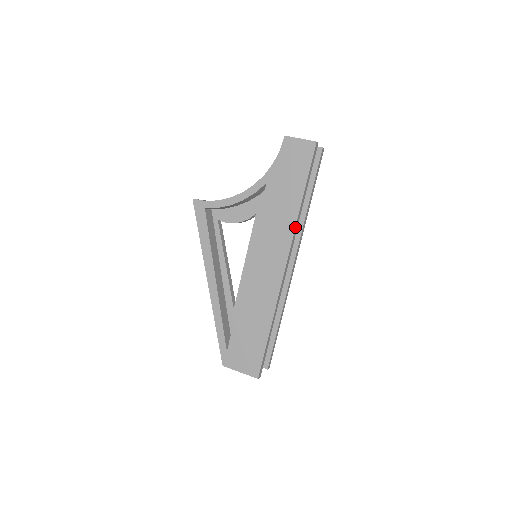
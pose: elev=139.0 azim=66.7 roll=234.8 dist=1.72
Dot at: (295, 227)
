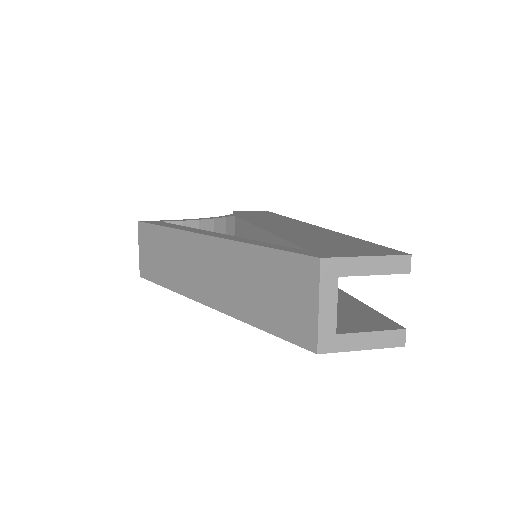
Dot at: (293, 219)
